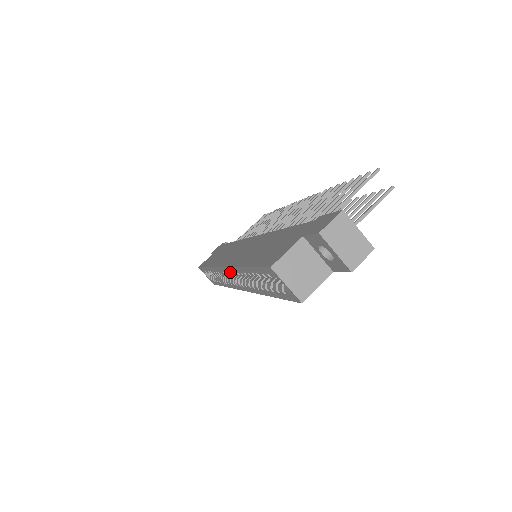
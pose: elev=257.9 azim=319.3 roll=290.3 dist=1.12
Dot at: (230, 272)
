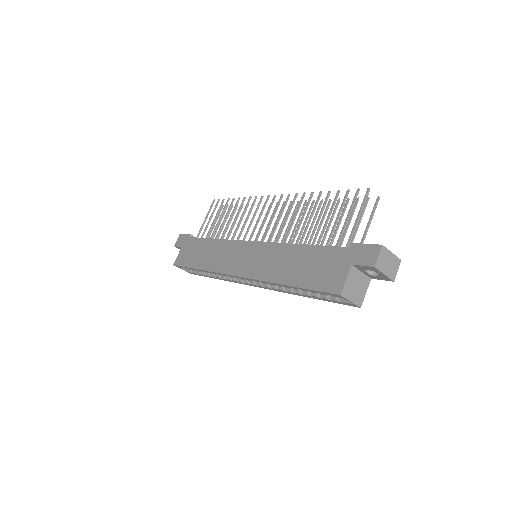
Dot at: (251, 280)
